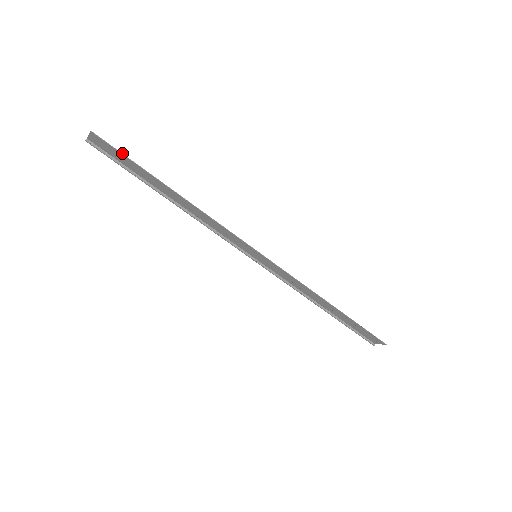
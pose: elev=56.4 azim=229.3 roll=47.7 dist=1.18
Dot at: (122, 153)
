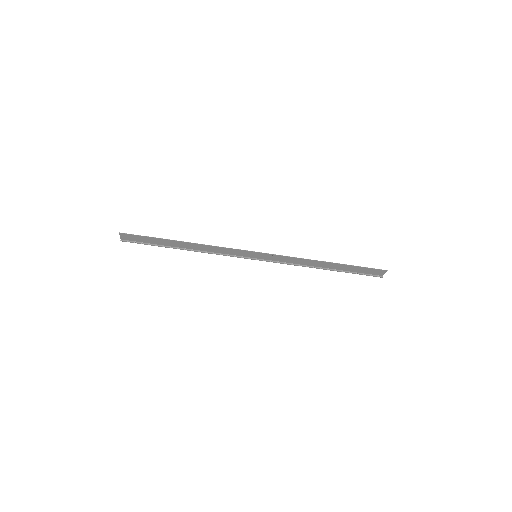
Dot at: occluded
